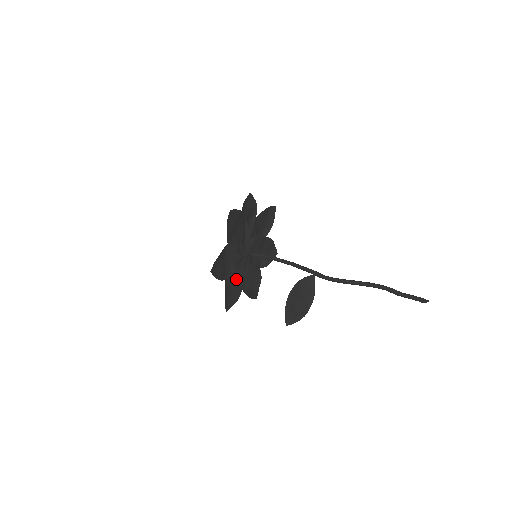
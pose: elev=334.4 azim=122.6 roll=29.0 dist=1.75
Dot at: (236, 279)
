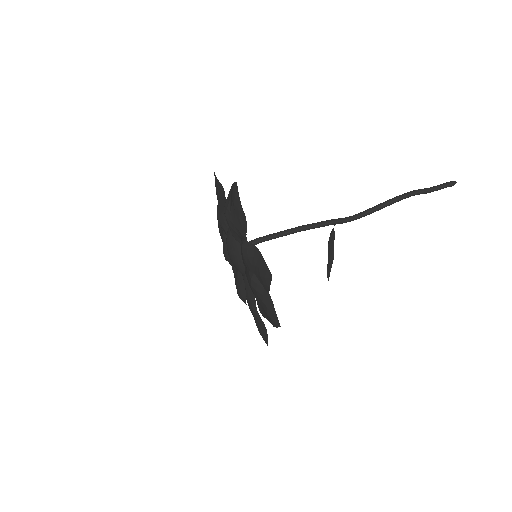
Dot at: (234, 276)
